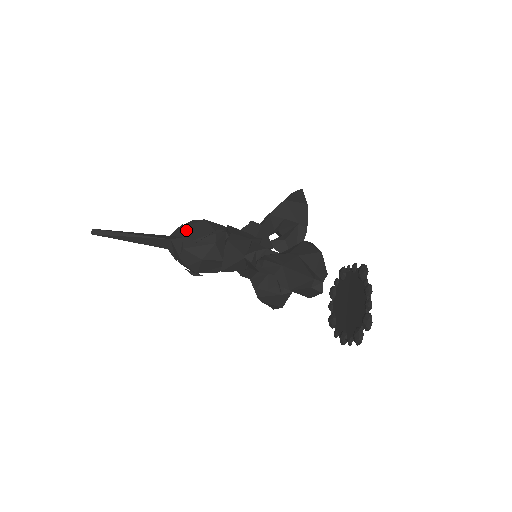
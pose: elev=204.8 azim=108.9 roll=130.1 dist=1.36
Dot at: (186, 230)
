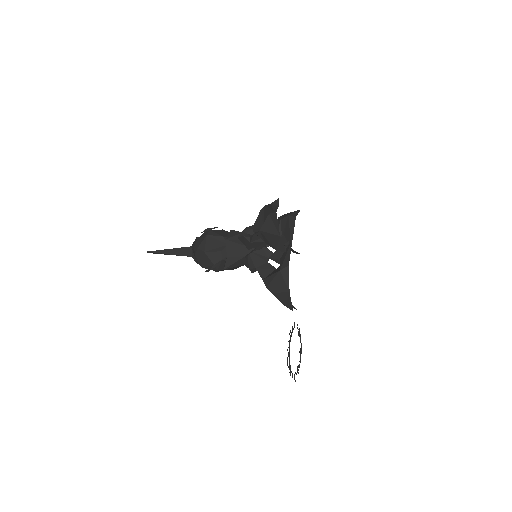
Dot at: (196, 258)
